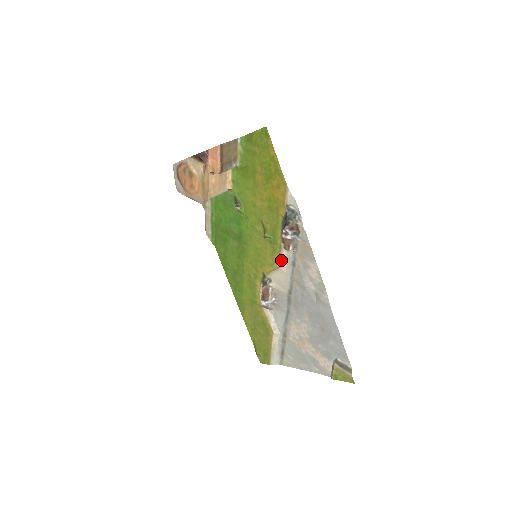
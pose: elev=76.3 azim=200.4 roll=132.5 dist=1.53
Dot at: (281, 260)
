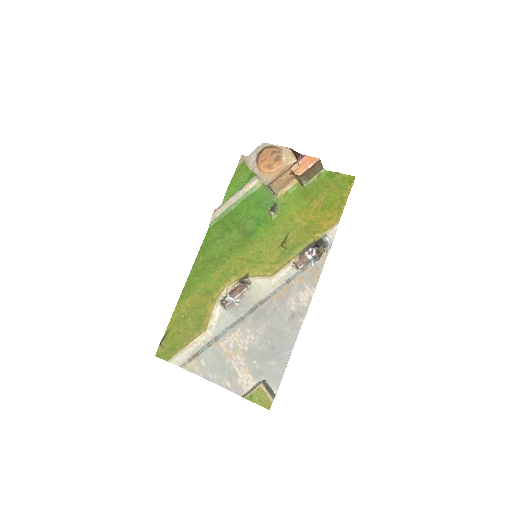
Dot at: (280, 271)
